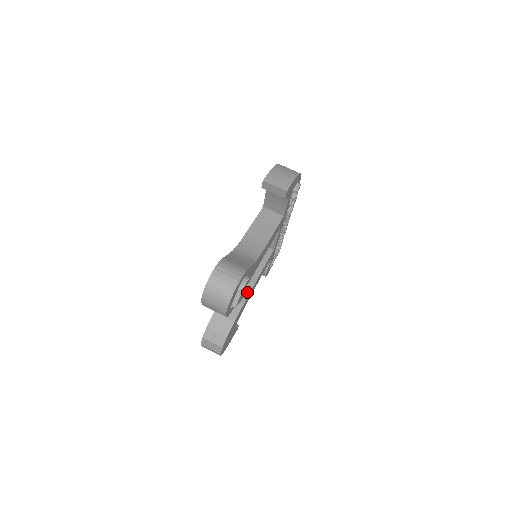
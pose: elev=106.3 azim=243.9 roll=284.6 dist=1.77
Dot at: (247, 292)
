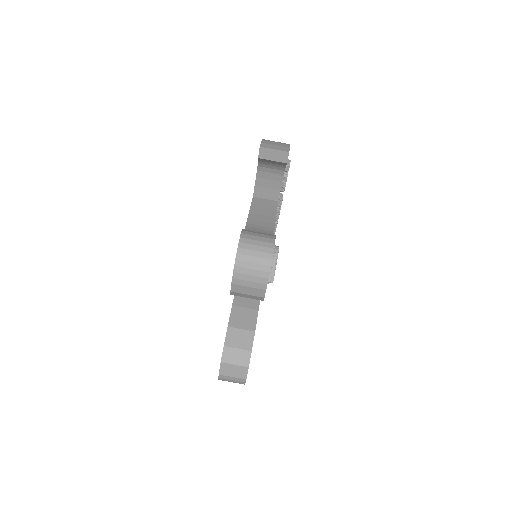
Dot at: occluded
